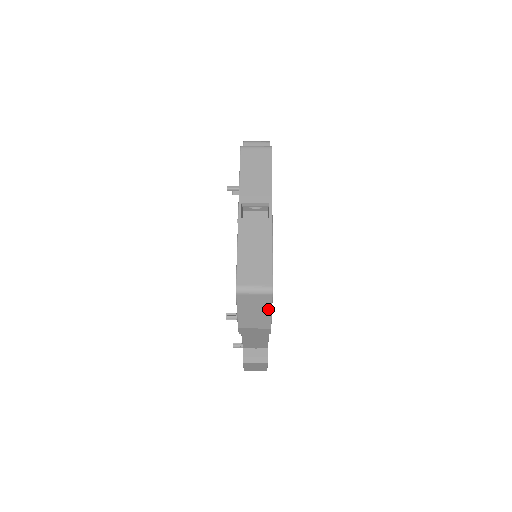
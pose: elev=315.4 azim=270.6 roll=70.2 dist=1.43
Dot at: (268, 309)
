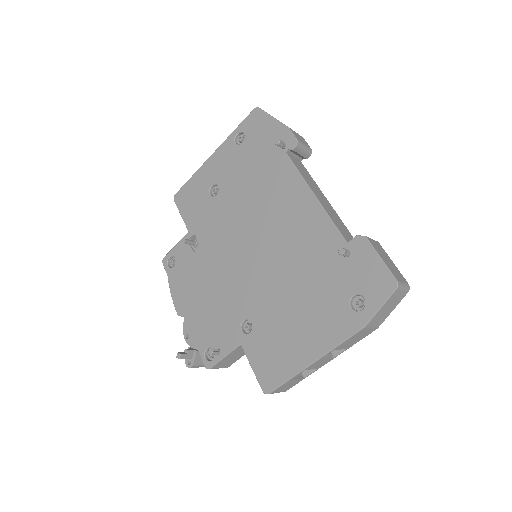
Dot at: occluded
